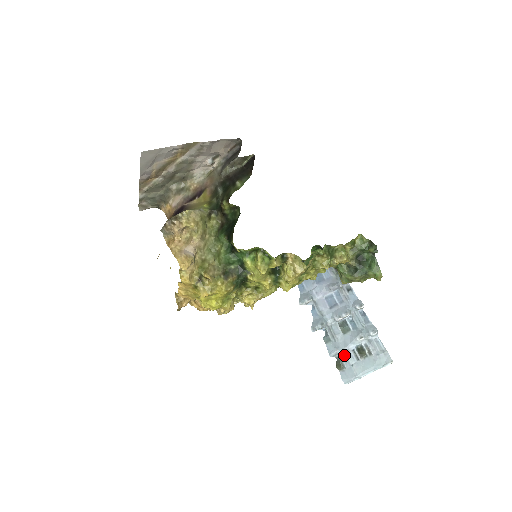
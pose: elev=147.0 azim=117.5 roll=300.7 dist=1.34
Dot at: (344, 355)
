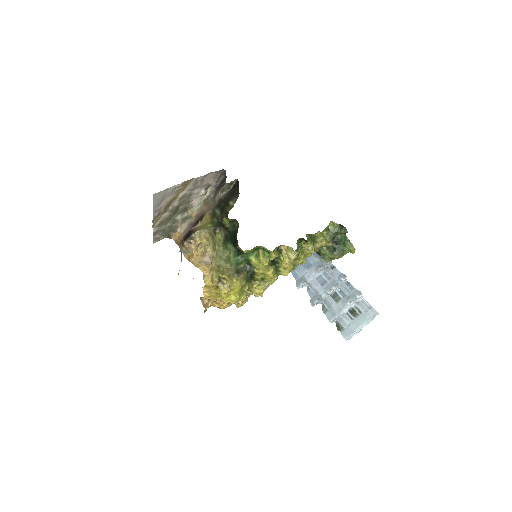
Dot at: (341, 319)
